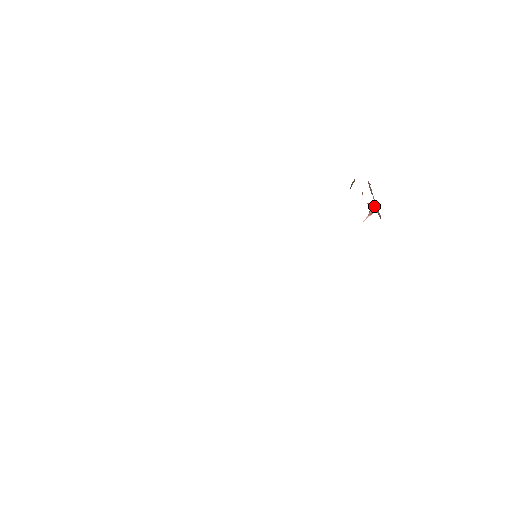
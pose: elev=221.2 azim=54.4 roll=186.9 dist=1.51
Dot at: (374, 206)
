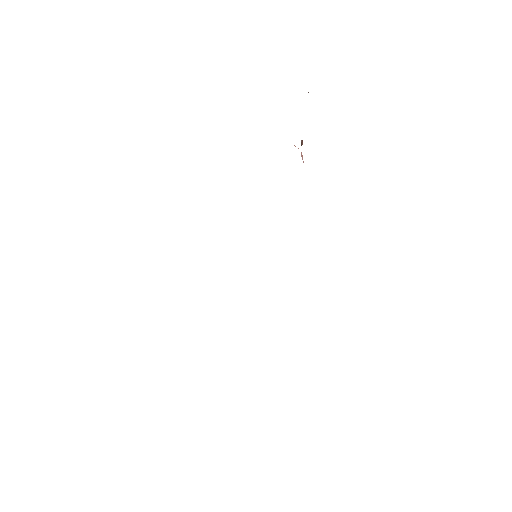
Dot at: occluded
